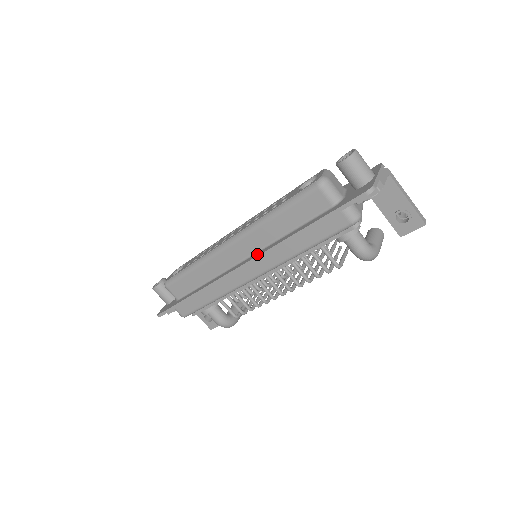
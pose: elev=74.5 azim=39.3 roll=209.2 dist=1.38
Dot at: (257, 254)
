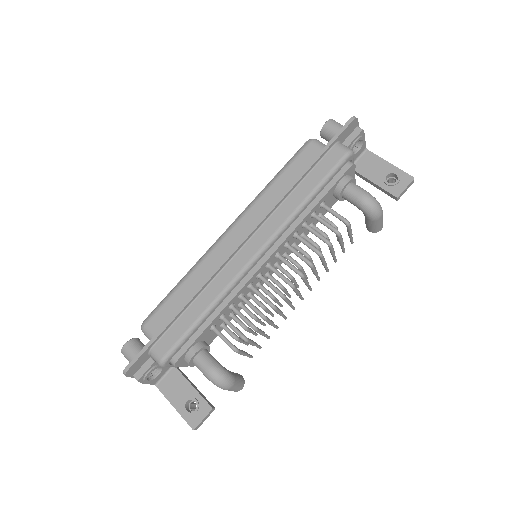
Dot at: (259, 221)
